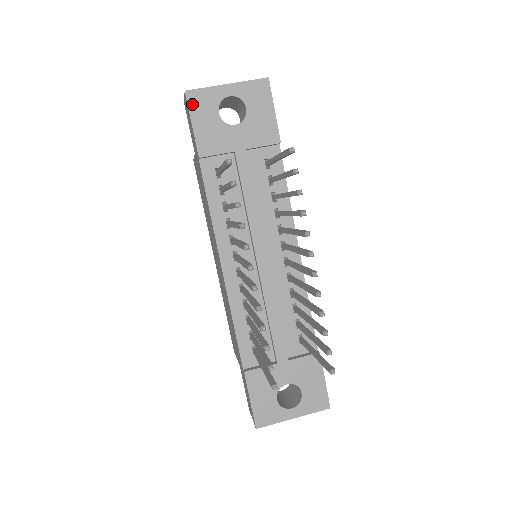
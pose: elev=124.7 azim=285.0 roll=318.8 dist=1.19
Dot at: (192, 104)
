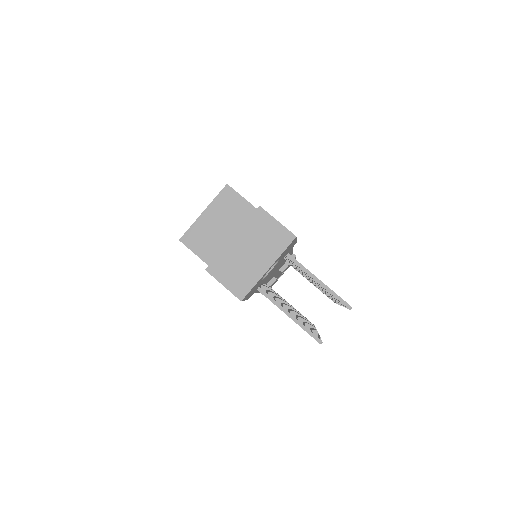
Dot at: (245, 298)
